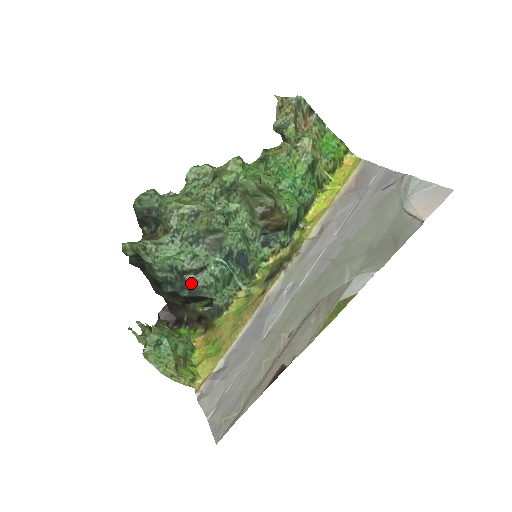
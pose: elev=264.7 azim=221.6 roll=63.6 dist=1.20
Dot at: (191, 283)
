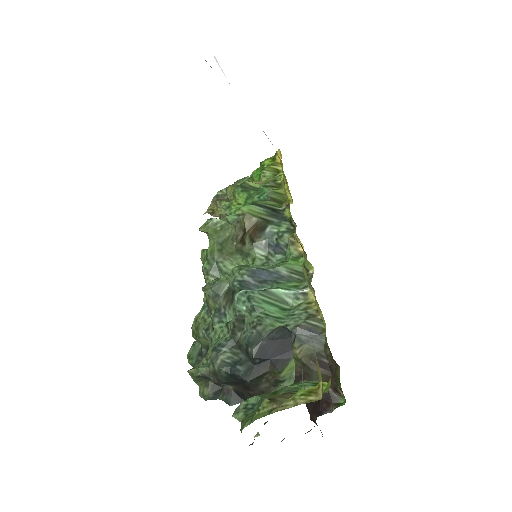
Dot at: (243, 339)
